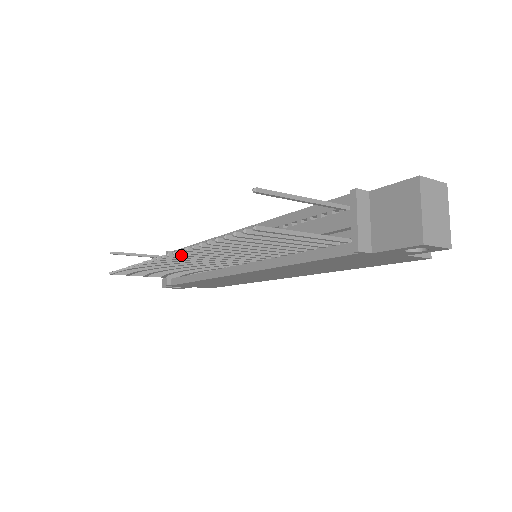
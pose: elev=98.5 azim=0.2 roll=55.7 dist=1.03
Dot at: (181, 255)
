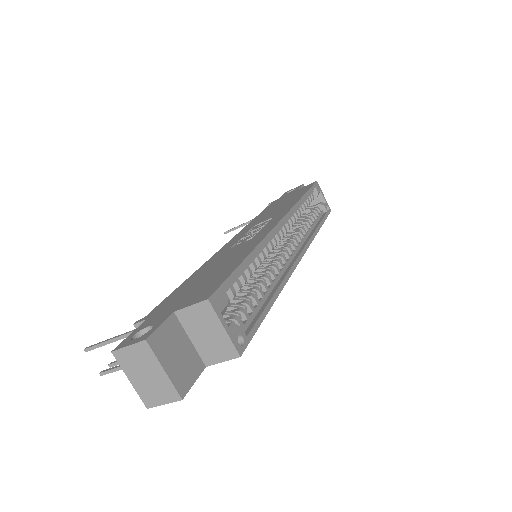
Dot at: occluded
